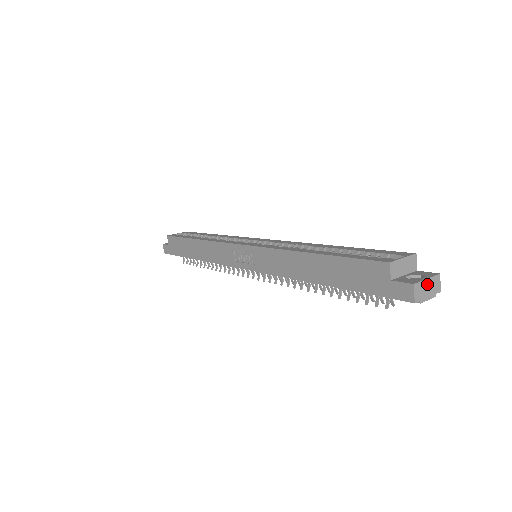
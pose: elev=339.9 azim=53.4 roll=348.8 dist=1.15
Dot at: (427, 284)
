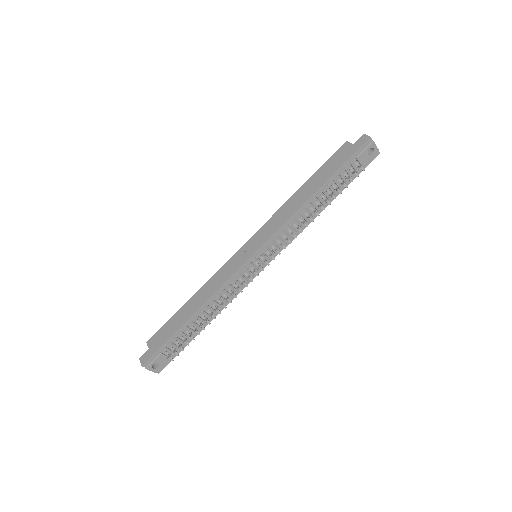
Dot at: occluded
